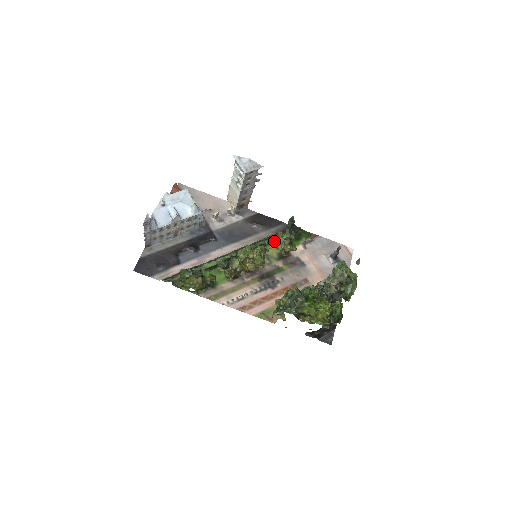
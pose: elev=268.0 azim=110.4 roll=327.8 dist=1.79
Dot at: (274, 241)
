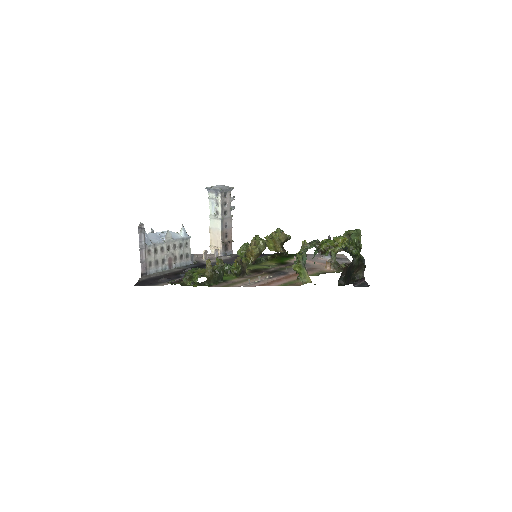
Dot at: (267, 237)
